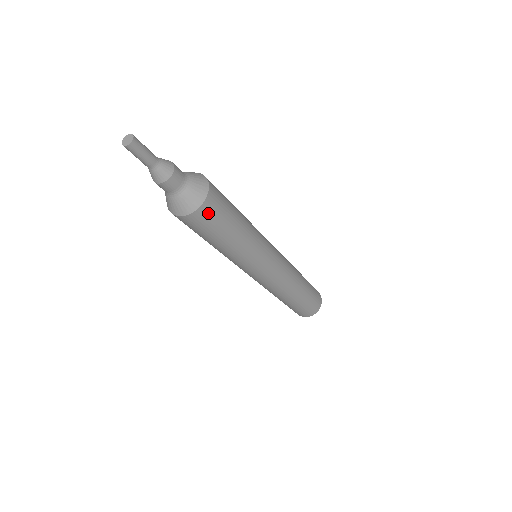
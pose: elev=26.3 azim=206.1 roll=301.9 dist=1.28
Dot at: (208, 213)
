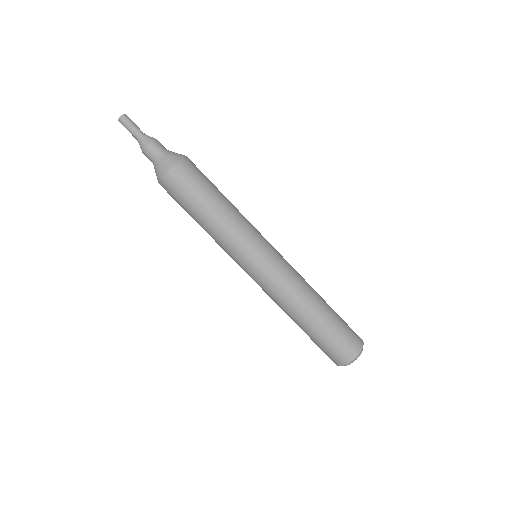
Dot at: (192, 165)
